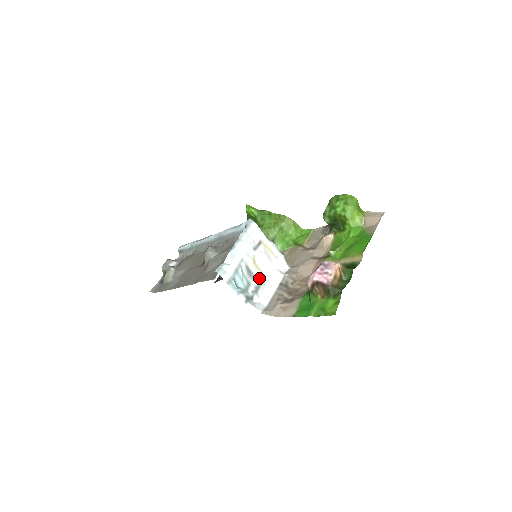
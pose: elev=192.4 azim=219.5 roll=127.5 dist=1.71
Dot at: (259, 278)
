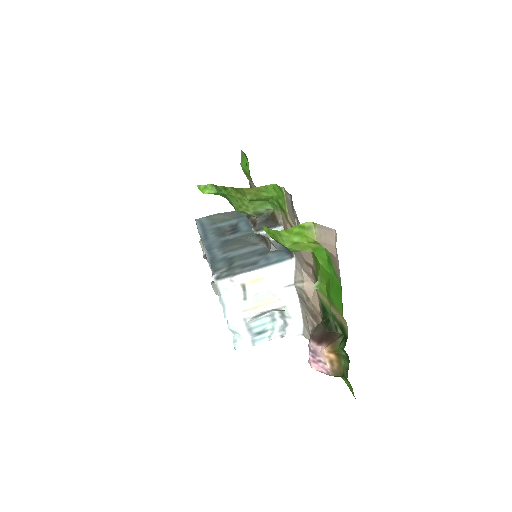
Dot at: (274, 309)
